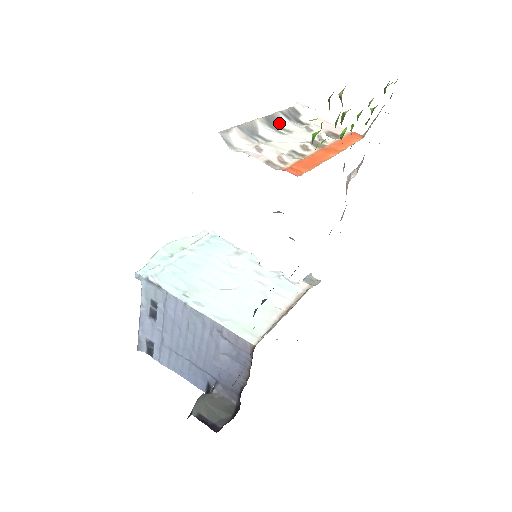
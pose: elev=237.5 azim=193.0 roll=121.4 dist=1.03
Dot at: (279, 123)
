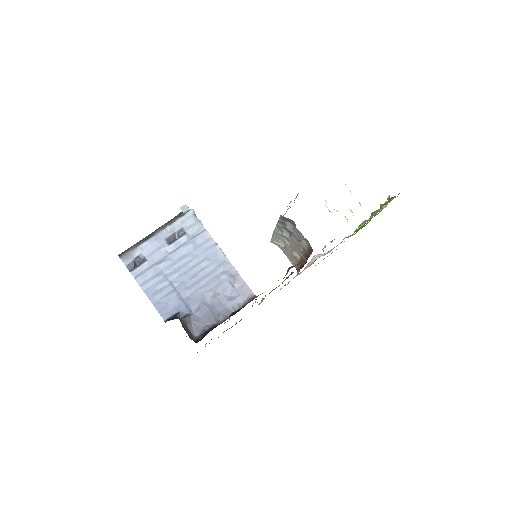
Dot at: occluded
